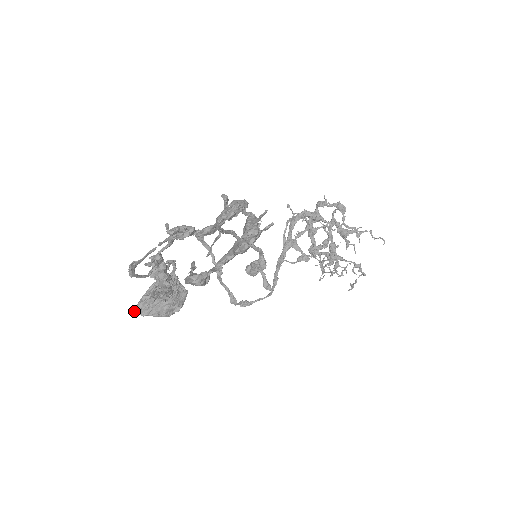
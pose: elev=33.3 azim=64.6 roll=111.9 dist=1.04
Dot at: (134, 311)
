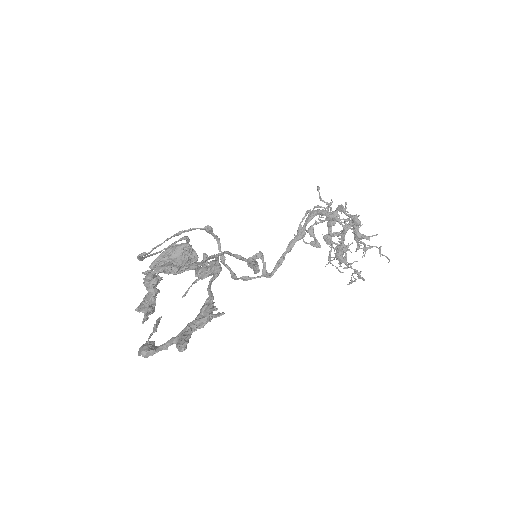
Dot at: (149, 267)
